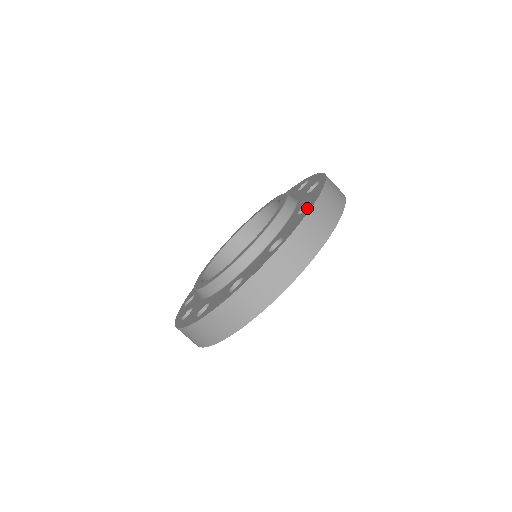
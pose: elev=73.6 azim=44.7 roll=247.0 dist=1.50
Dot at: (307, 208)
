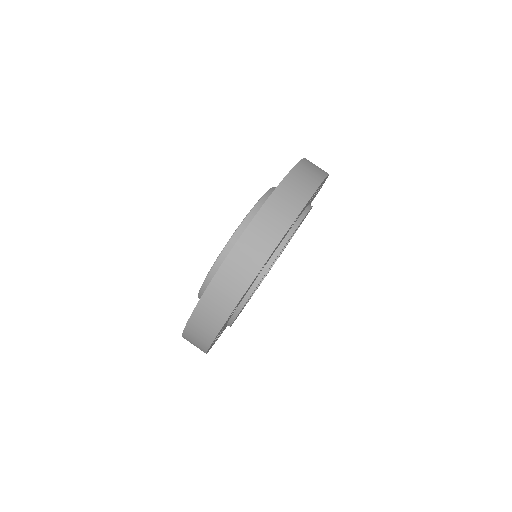
Dot at: occluded
